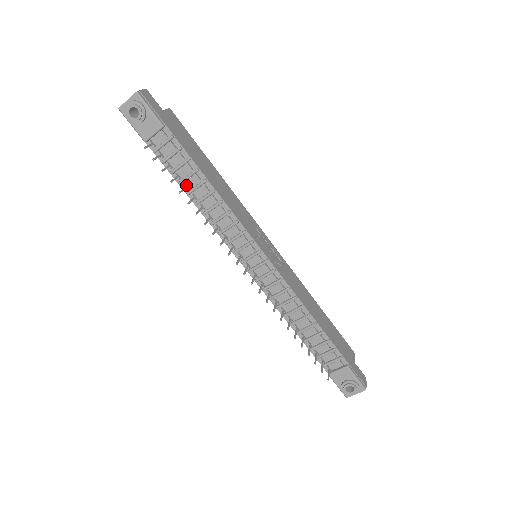
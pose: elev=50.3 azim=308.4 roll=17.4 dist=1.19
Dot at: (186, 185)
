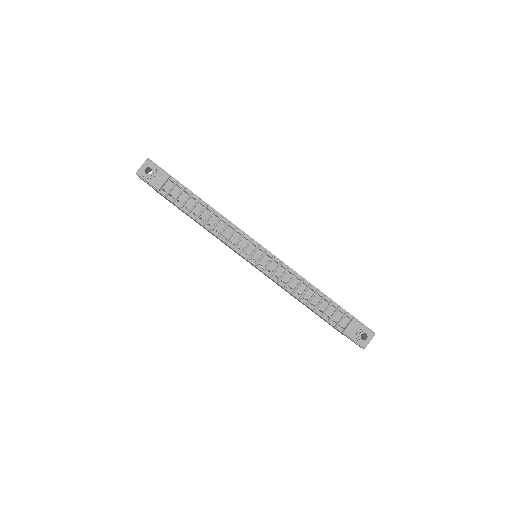
Dot at: (193, 213)
